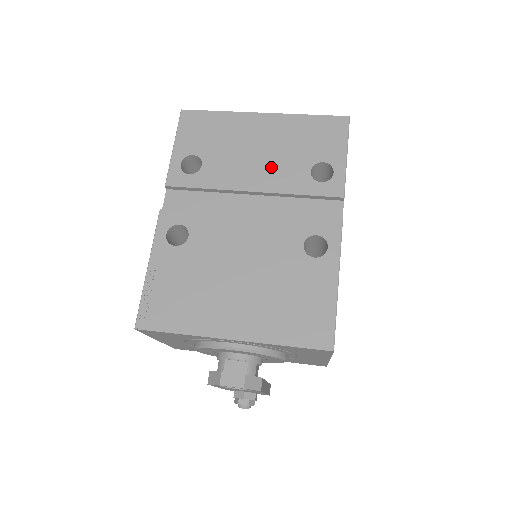
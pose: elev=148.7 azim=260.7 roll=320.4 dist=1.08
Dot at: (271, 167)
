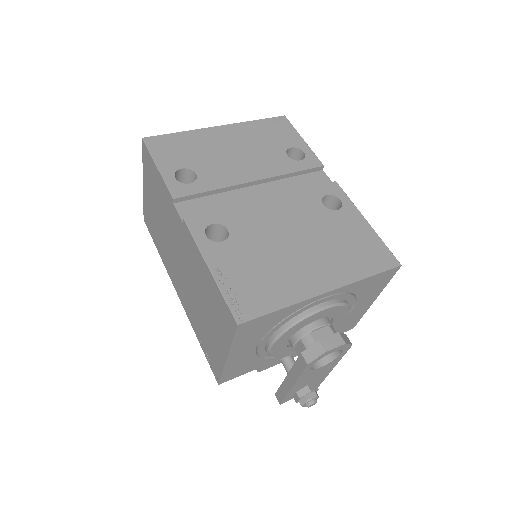
Dot at: (256, 160)
